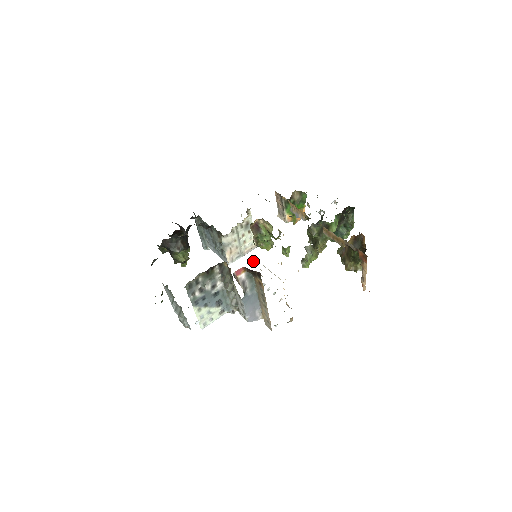
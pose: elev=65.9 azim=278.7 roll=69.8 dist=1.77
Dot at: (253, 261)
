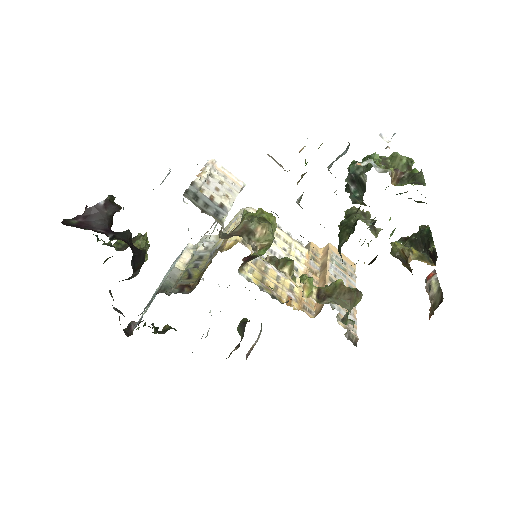
Dot at: occluded
